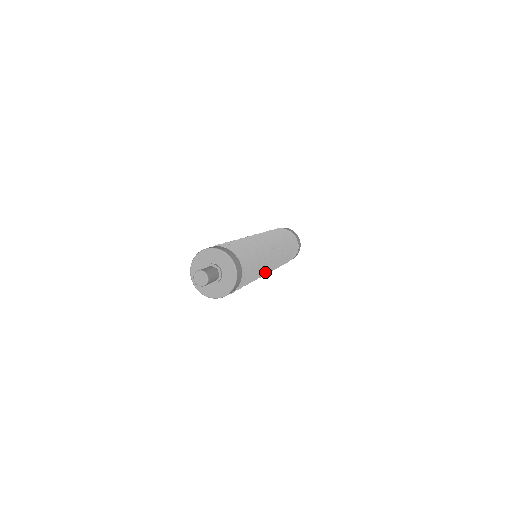
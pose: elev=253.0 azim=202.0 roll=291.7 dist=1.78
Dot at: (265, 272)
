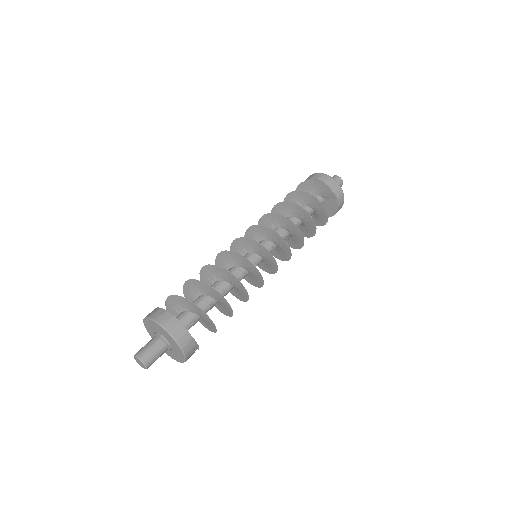
Dot at: (261, 277)
